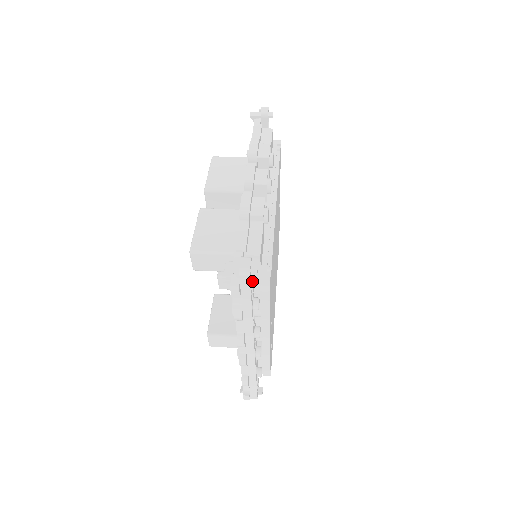
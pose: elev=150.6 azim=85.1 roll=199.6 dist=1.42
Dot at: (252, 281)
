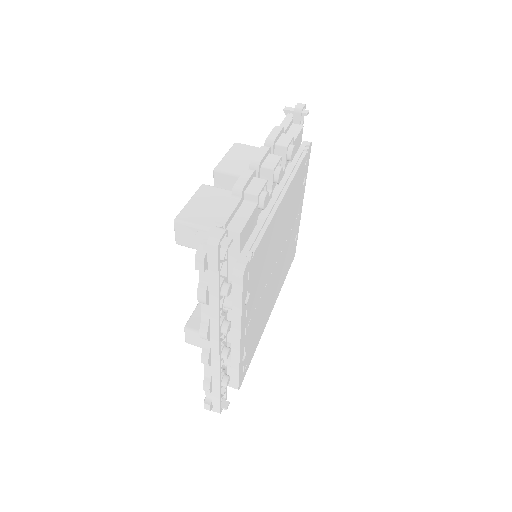
Dot at: (225, 260)
